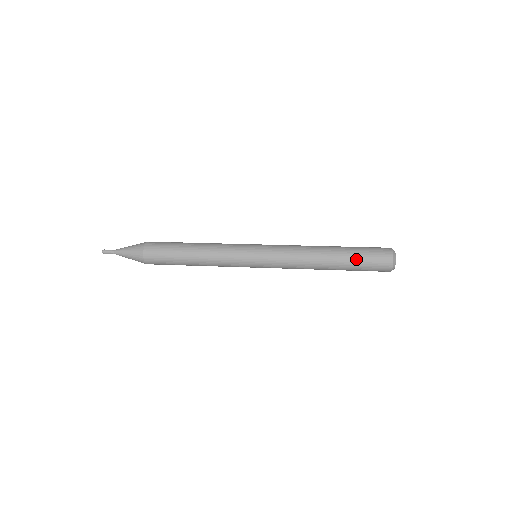
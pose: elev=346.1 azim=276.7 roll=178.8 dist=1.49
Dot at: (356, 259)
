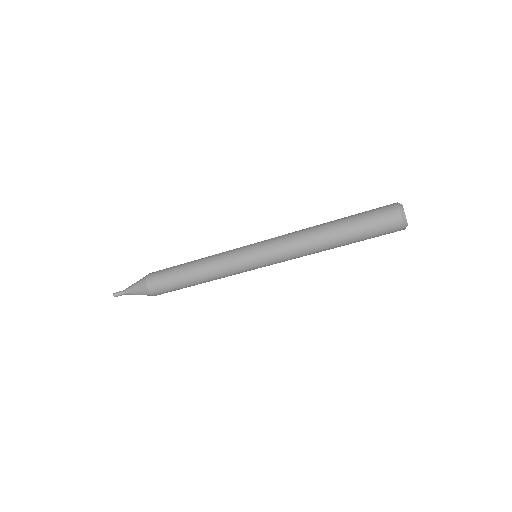
Dot at: (356, 216)
